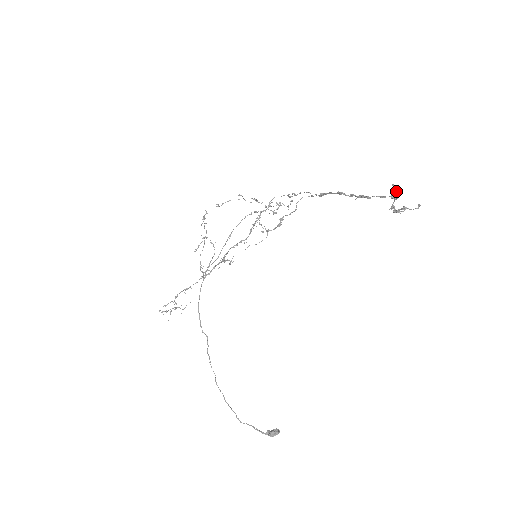
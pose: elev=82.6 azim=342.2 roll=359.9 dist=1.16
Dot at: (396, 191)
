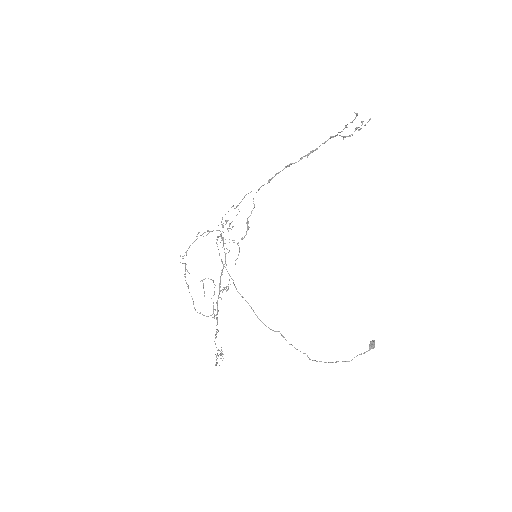
Dot at: (356, 116)
